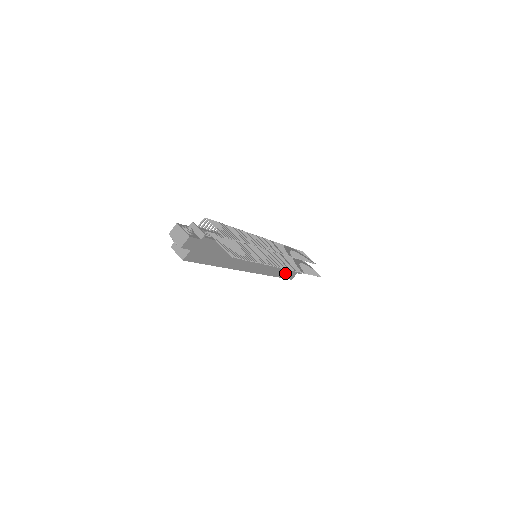
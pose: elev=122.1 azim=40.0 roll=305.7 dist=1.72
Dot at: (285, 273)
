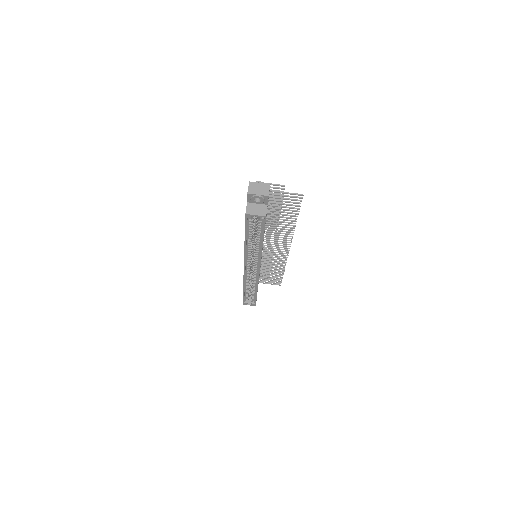
Dot at: occluded
